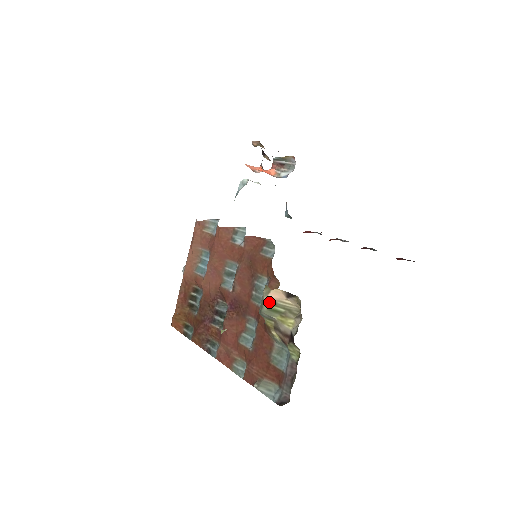
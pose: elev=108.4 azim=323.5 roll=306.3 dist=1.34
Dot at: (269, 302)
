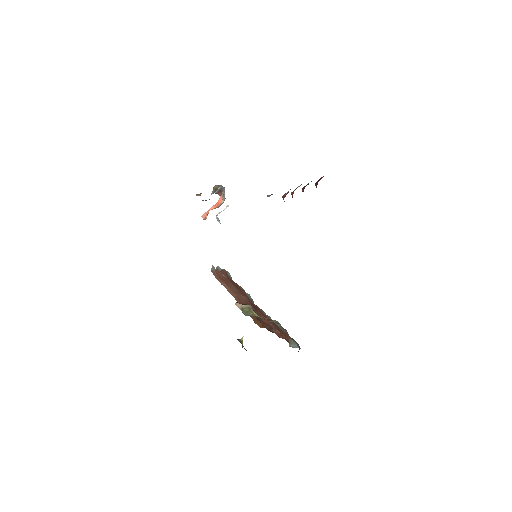
Dot at: (241, 310)
